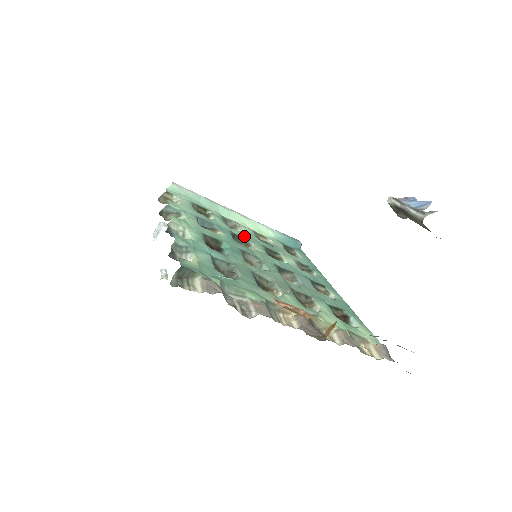
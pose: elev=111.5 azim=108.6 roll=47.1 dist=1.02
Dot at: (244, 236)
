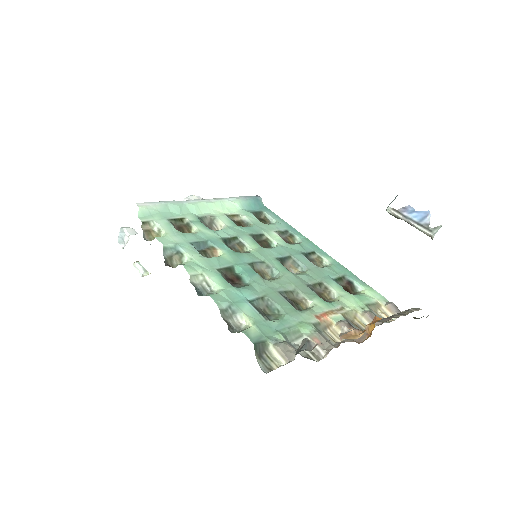
Dot at: (230, 234)
